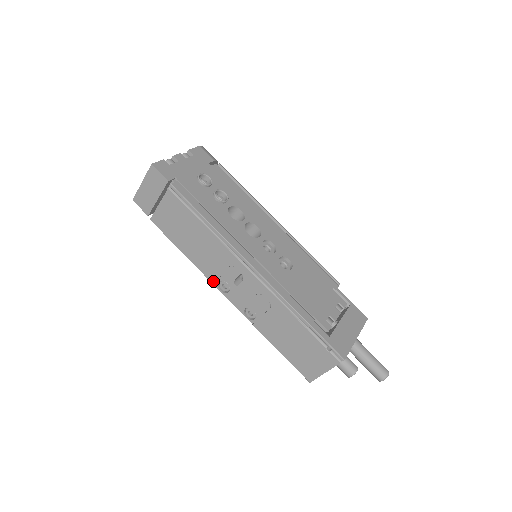
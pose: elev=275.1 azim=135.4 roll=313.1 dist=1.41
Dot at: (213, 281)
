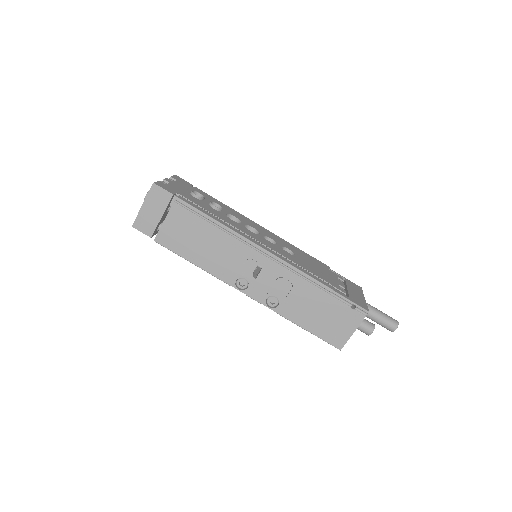
Dot at: (230, 282)
